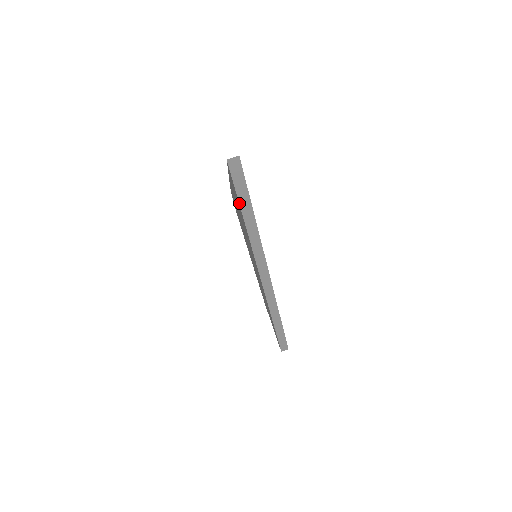
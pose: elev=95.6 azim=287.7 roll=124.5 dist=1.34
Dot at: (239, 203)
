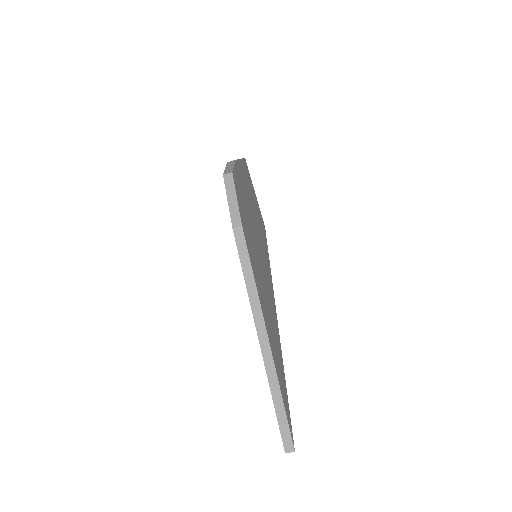
Dot at: occluded
